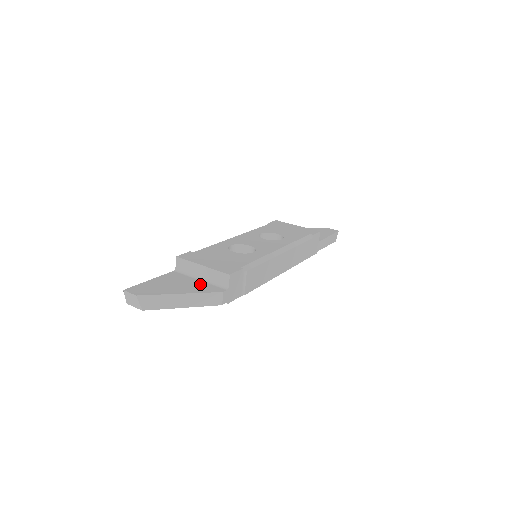
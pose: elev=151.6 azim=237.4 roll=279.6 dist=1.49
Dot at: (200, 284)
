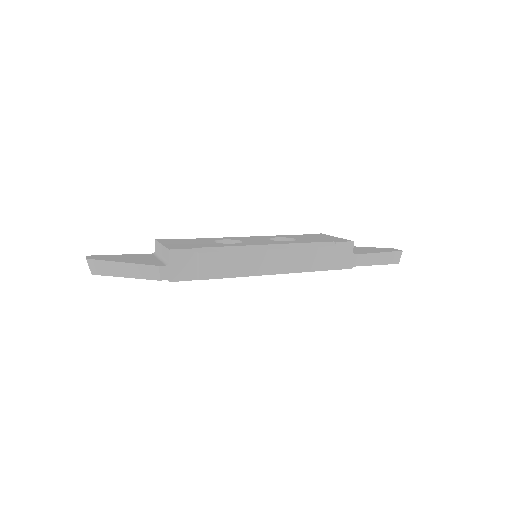
Dot at: (152, 260)
